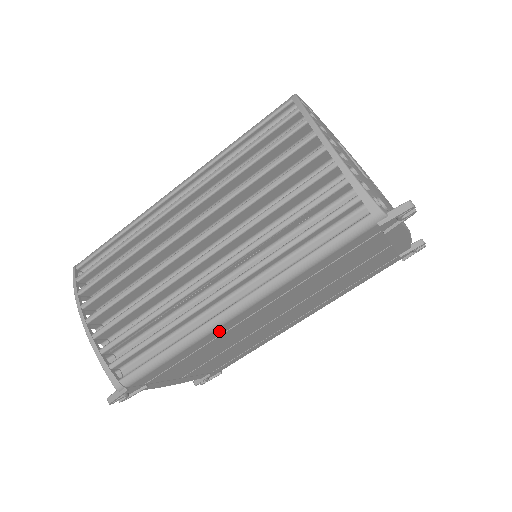
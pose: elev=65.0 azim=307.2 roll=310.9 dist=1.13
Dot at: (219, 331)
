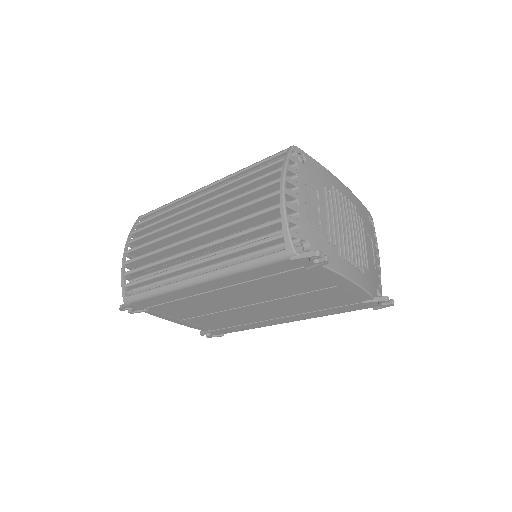
Dot at: (188, 292)
